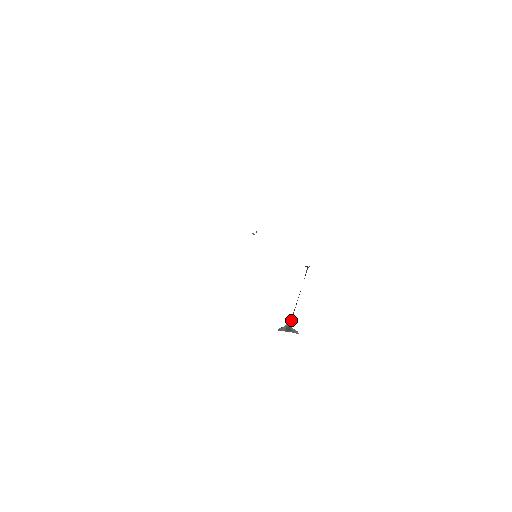
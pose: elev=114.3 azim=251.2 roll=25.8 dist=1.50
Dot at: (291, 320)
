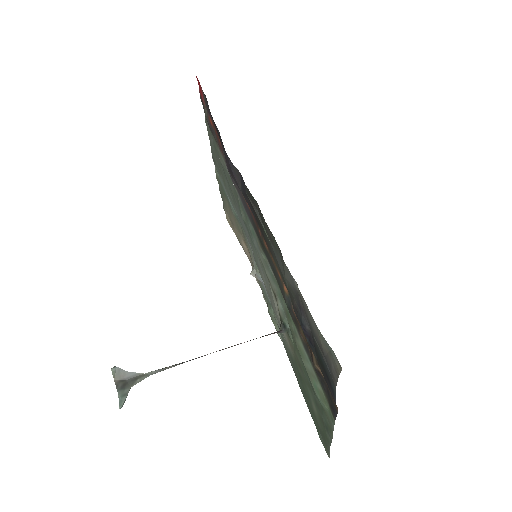
Dot at: occluded
